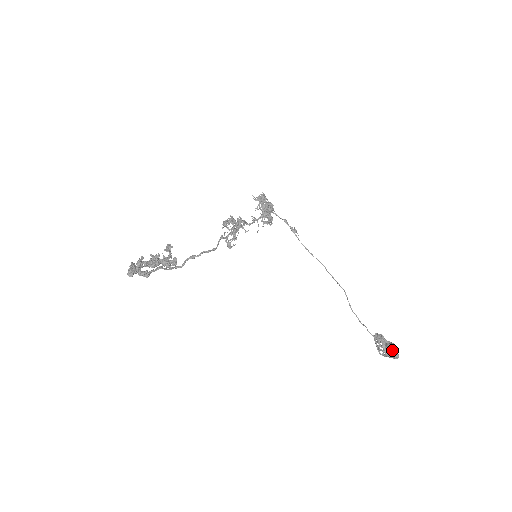
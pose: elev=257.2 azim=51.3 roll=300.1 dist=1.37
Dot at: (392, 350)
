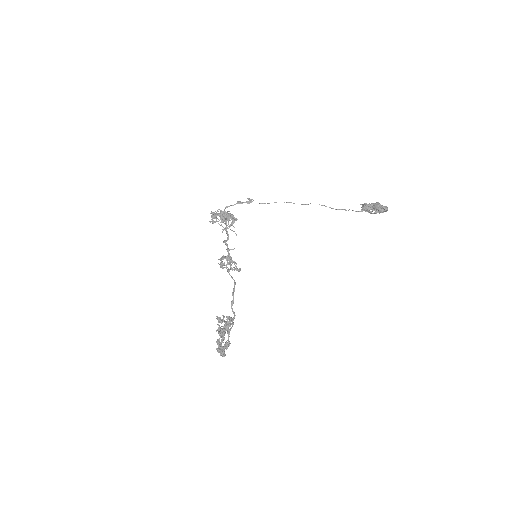
Dot at: (380, 209)
